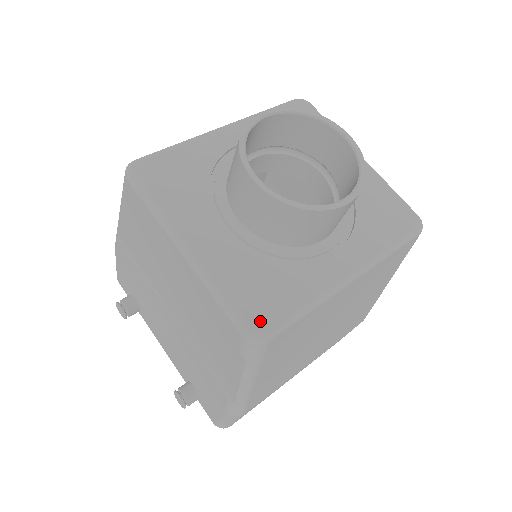
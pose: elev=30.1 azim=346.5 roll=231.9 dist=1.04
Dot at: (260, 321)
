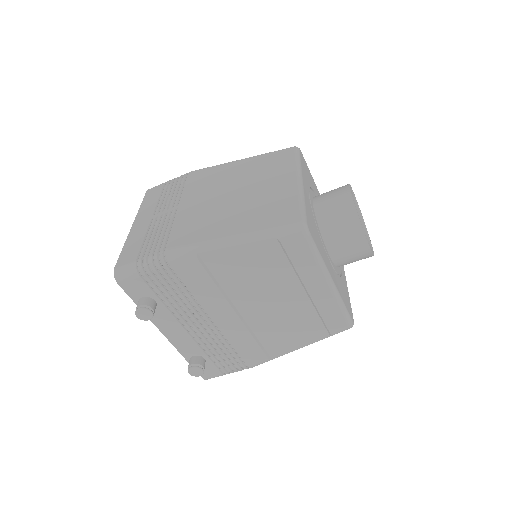
Dot at: (352, 316)
